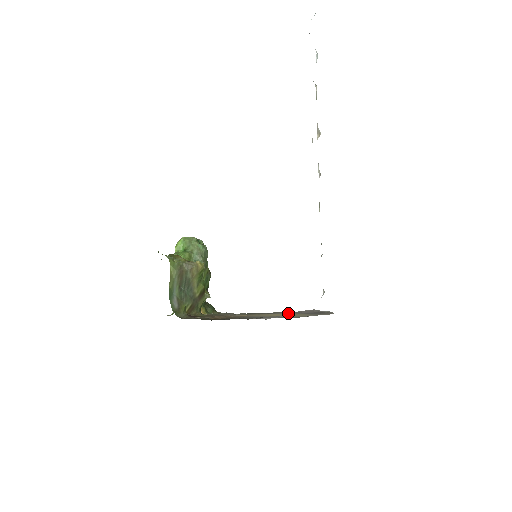
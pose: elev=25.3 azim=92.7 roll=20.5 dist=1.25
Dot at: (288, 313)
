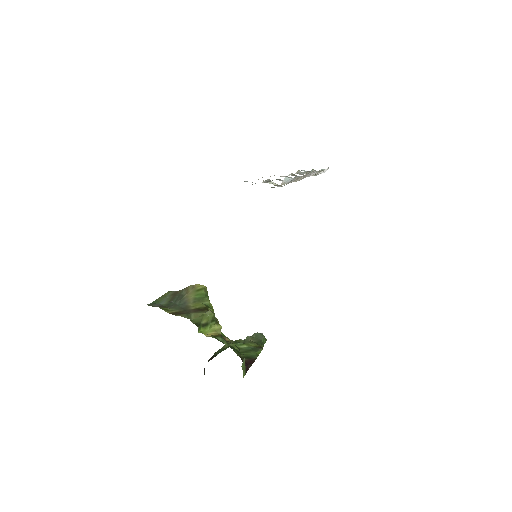
Dot at: occluded
